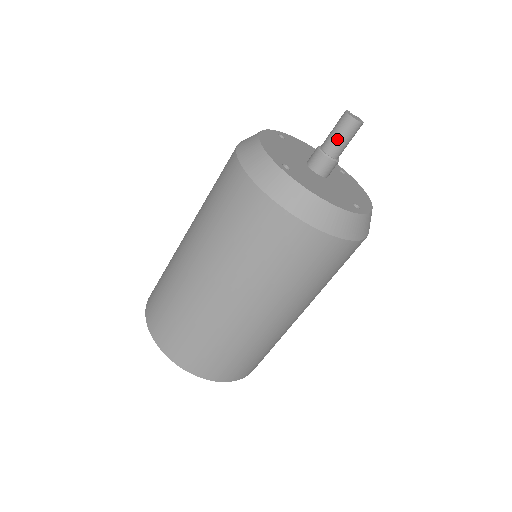
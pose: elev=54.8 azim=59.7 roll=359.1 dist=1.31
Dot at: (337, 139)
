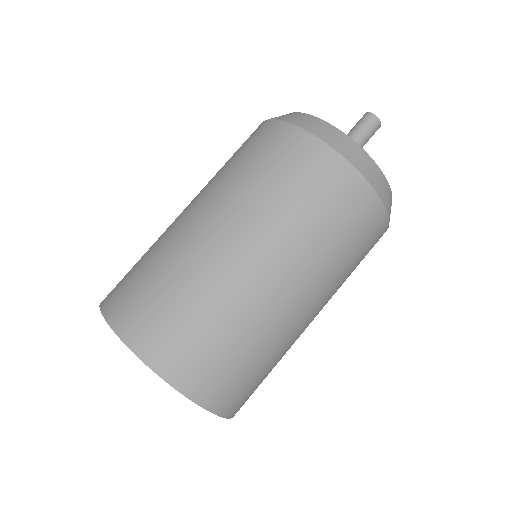
Dot at: (360, 132)
